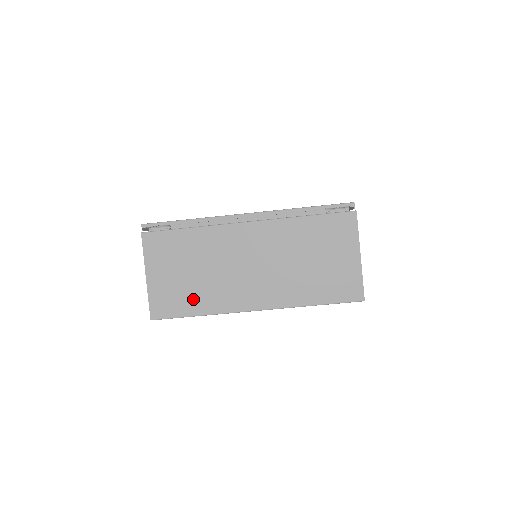
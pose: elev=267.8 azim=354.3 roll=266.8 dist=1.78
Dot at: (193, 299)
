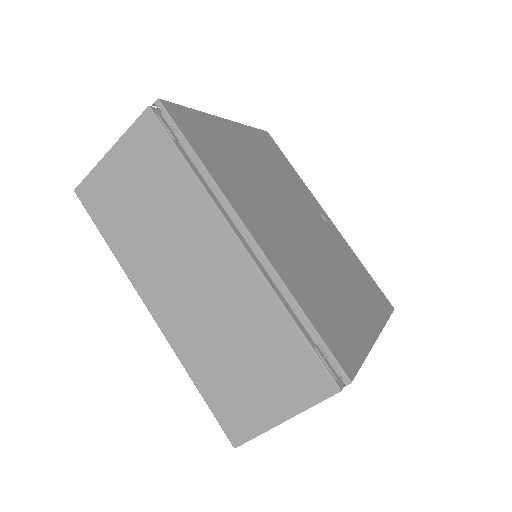
Dot at: (119, 227)
